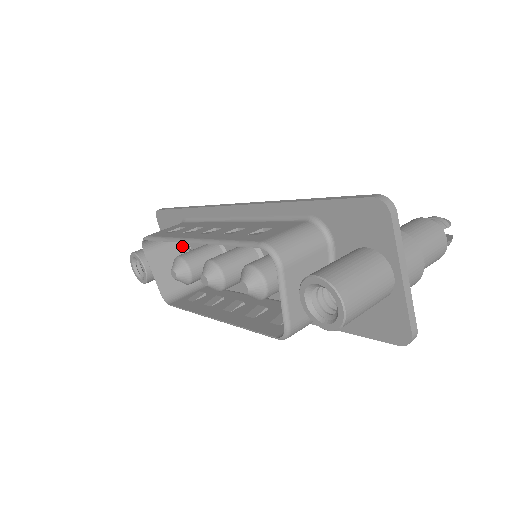
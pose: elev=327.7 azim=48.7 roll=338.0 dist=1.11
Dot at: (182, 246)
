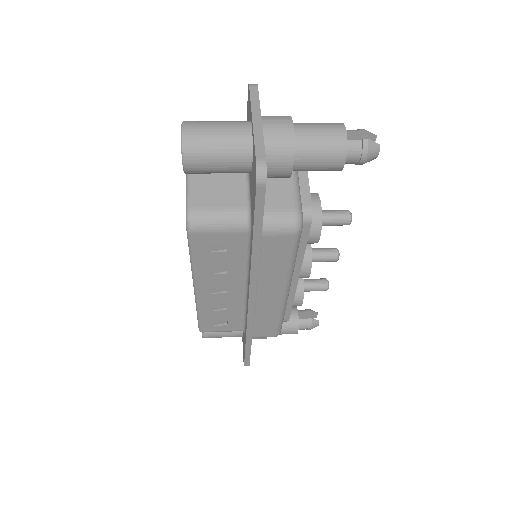
Dot at: occluded
